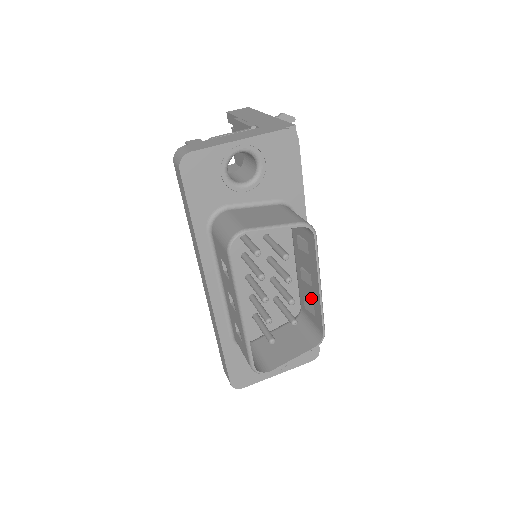
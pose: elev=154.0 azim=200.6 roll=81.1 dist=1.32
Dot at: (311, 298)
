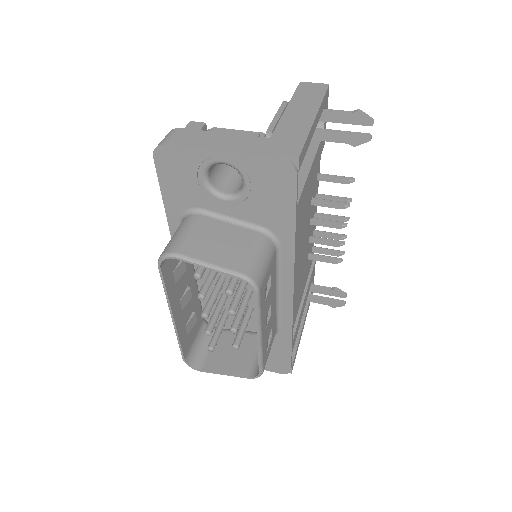
Dot at: occluded
